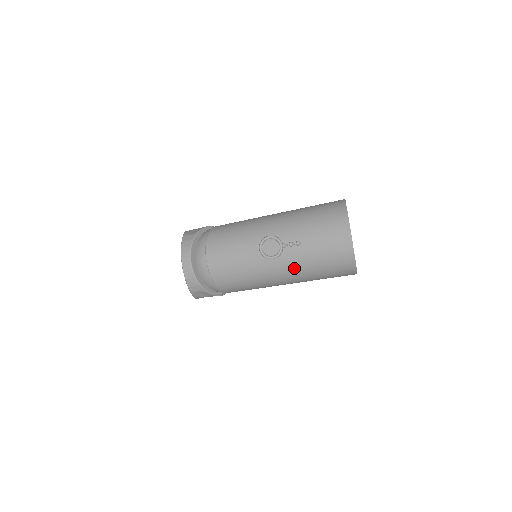
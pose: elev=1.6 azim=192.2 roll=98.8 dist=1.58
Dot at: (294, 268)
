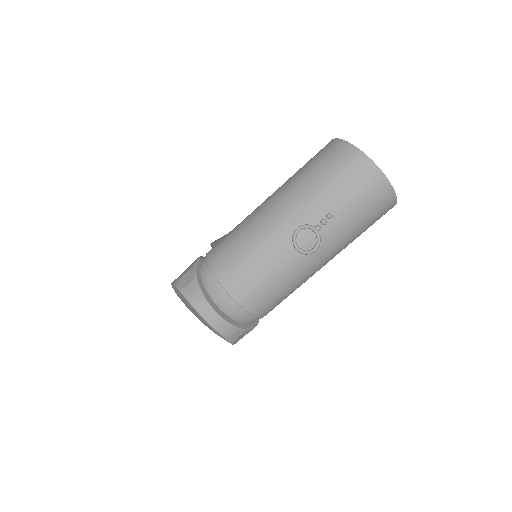
Dot at: (336, 244)
